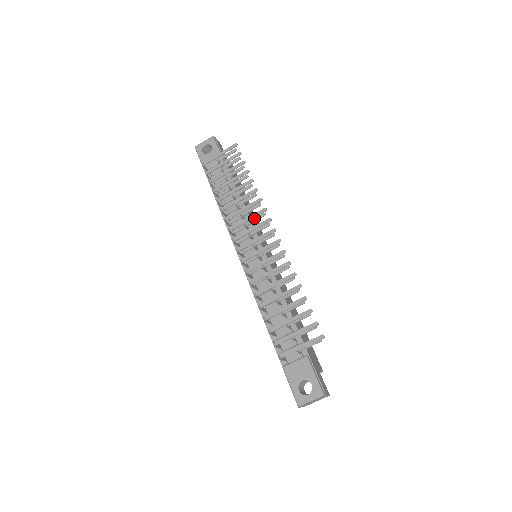
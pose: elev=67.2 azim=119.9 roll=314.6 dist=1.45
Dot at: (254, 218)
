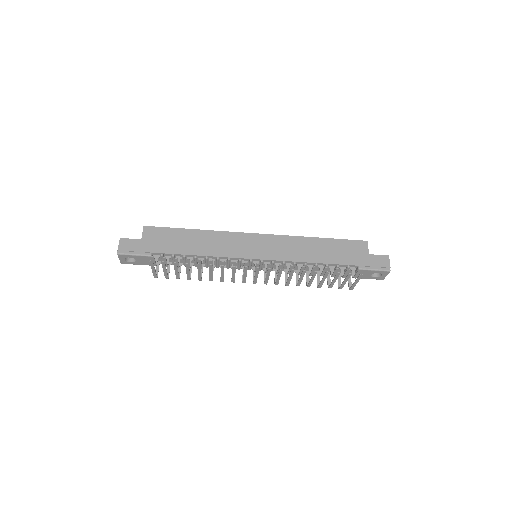
Dot at: occluded
